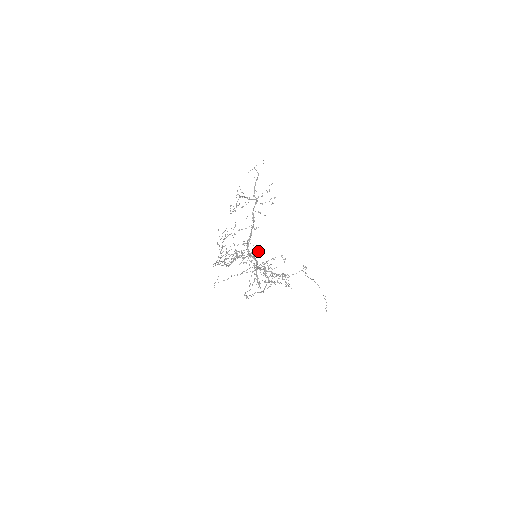
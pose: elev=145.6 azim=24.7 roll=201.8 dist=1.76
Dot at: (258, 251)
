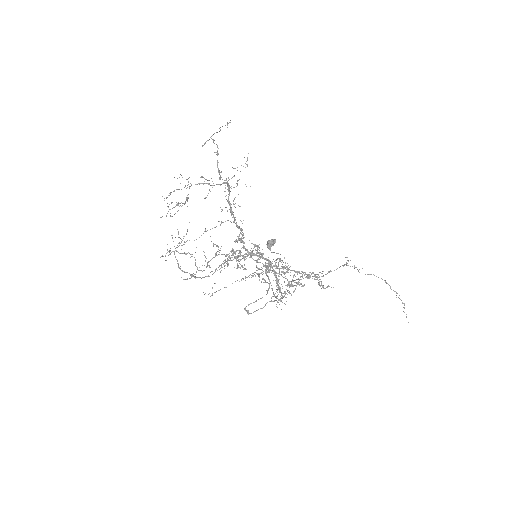
Dot at: (275, 242)
